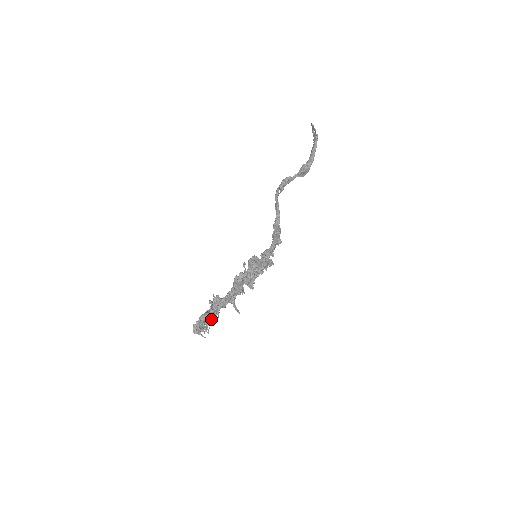
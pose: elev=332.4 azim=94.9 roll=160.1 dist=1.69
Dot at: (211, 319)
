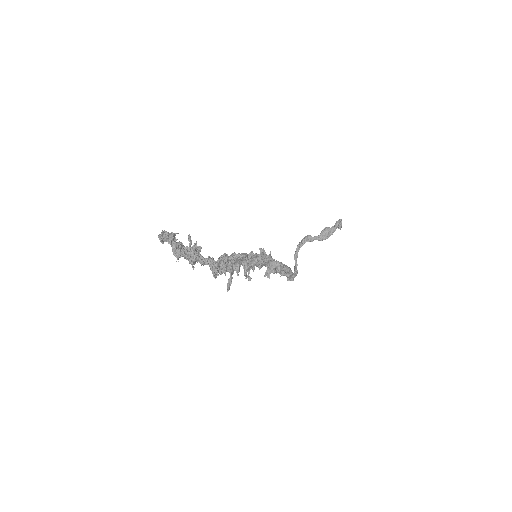
Dot at: (183, 254)
